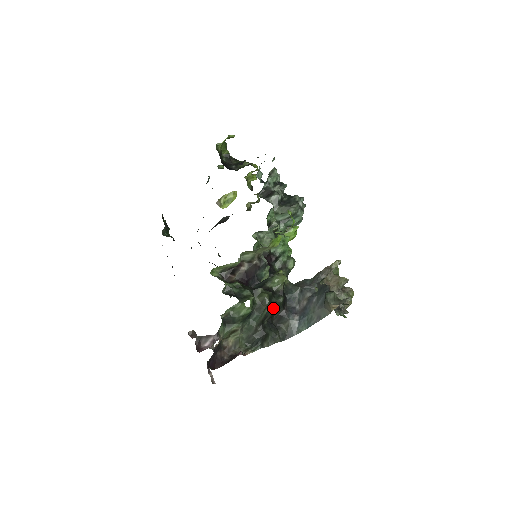
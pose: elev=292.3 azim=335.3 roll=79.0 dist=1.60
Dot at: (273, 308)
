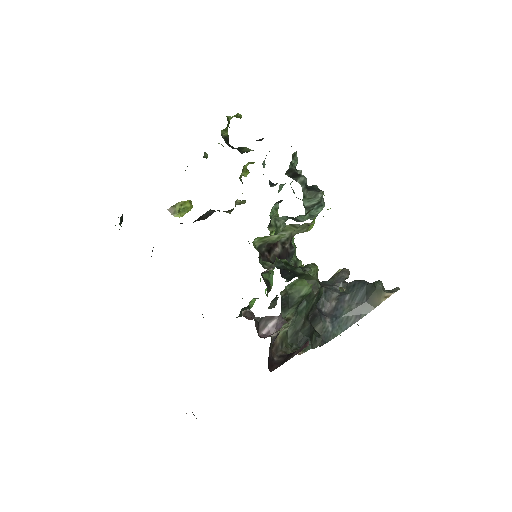
Dot at: (317, 299)
